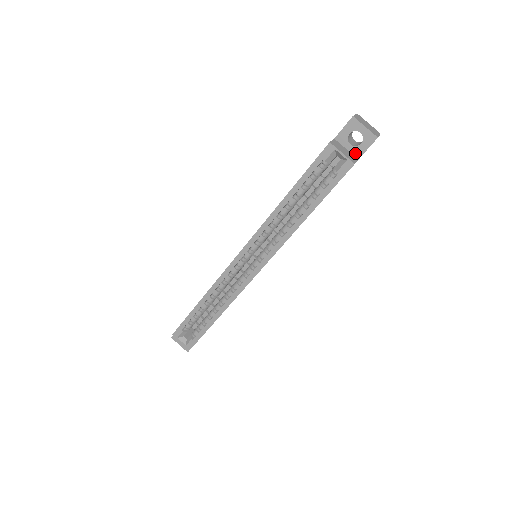
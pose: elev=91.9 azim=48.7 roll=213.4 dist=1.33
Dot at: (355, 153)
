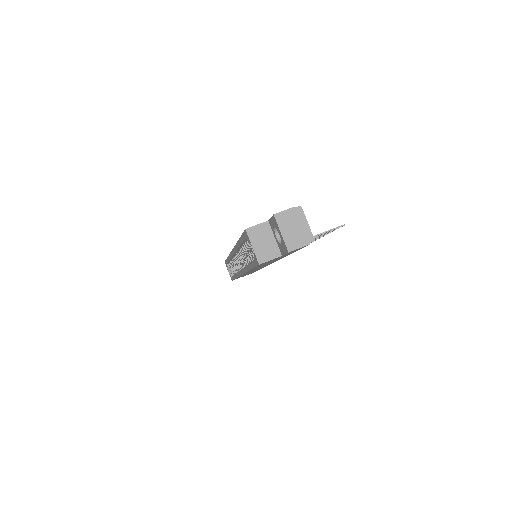
Dot at: (280, 248)
